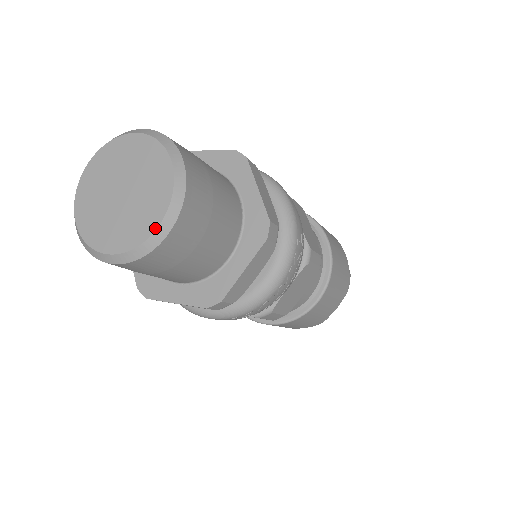
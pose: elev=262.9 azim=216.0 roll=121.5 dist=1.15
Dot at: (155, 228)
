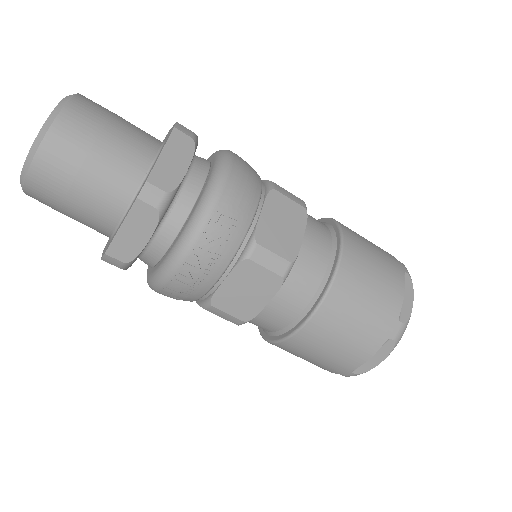
Dot at: (25, 161)
